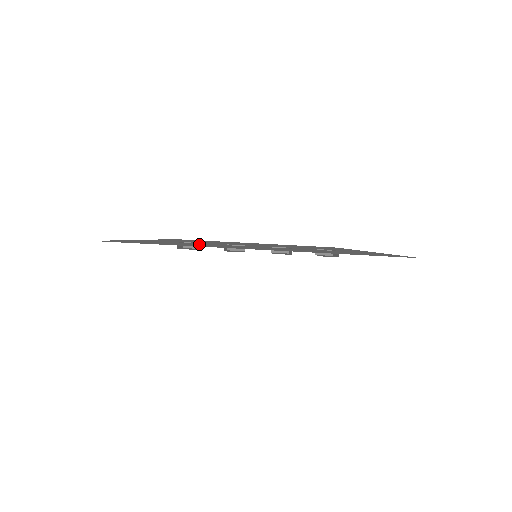
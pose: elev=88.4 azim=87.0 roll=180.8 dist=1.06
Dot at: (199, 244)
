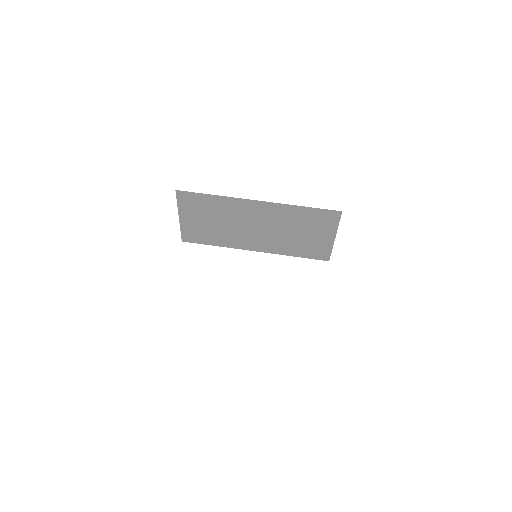
Dot at: occluded
